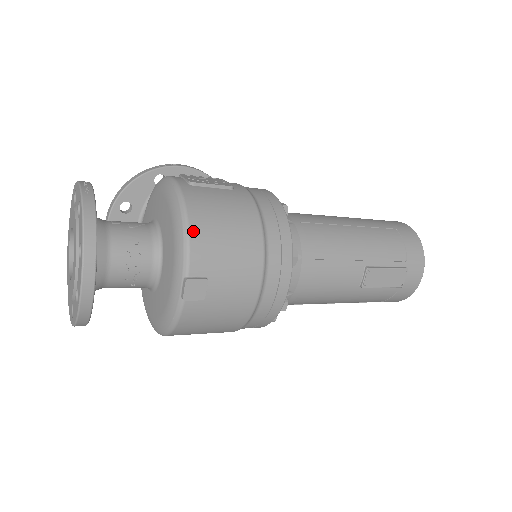
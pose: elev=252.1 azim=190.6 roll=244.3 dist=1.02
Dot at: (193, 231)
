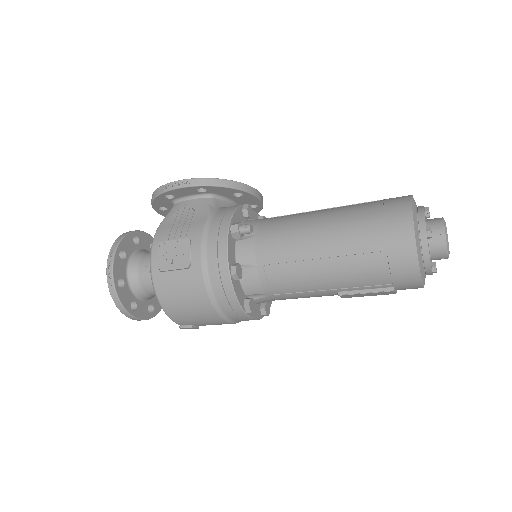
Dot at: (168, 312)
